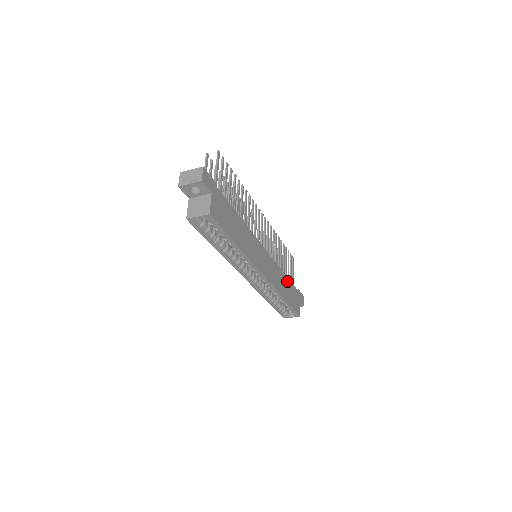
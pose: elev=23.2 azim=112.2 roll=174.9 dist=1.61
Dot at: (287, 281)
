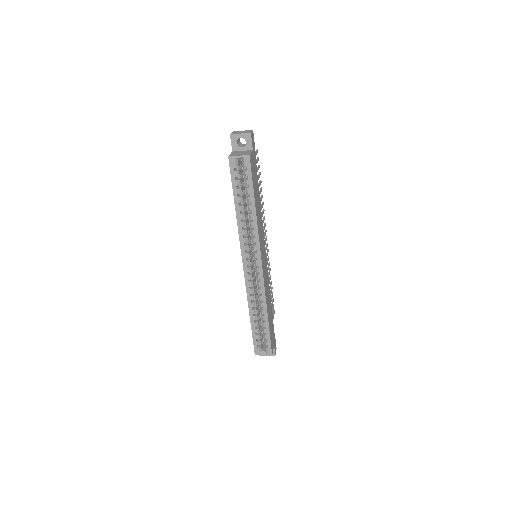
Dot at: (271, 308)
